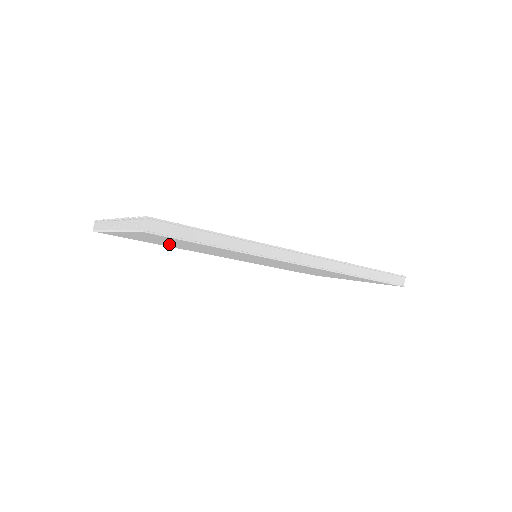
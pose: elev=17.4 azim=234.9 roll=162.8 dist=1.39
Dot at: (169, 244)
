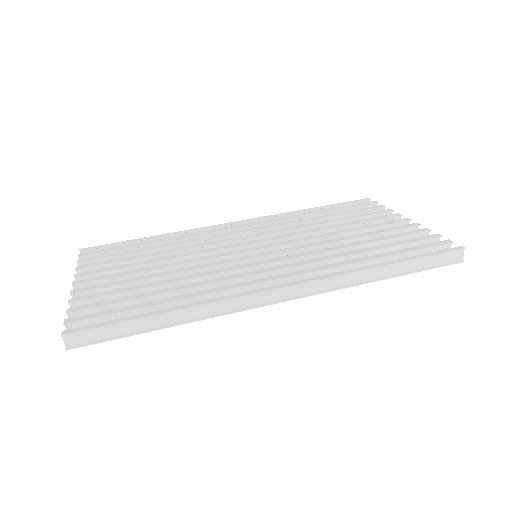
Dot at: occluded
